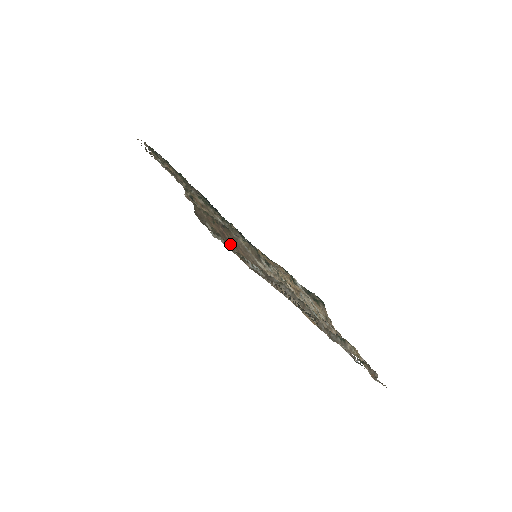
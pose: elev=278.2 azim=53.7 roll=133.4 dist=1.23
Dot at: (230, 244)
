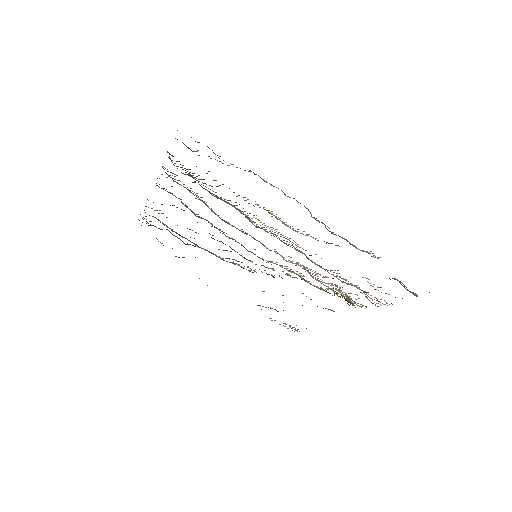
Dot at: occluded
